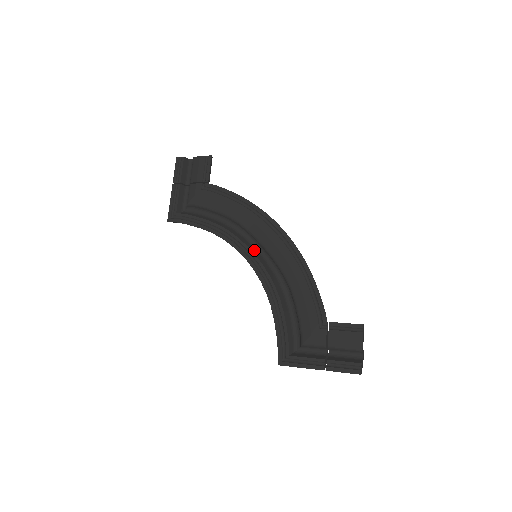
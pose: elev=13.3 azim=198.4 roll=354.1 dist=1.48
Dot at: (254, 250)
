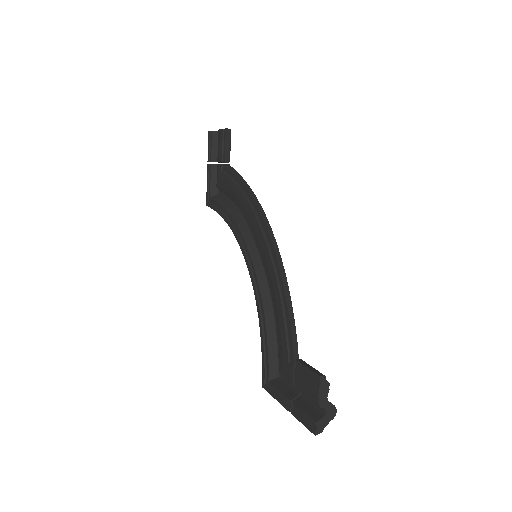
Dot at: (253, 249)
